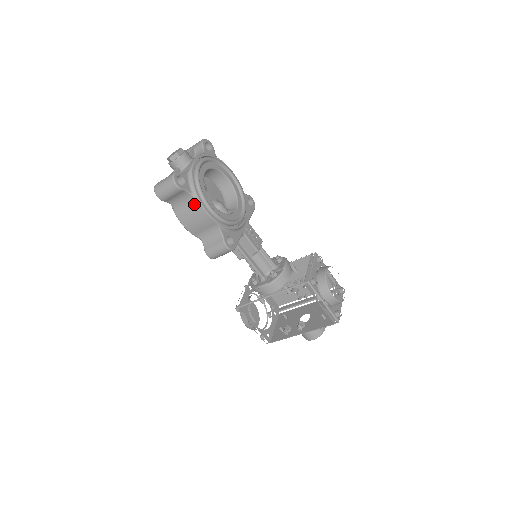
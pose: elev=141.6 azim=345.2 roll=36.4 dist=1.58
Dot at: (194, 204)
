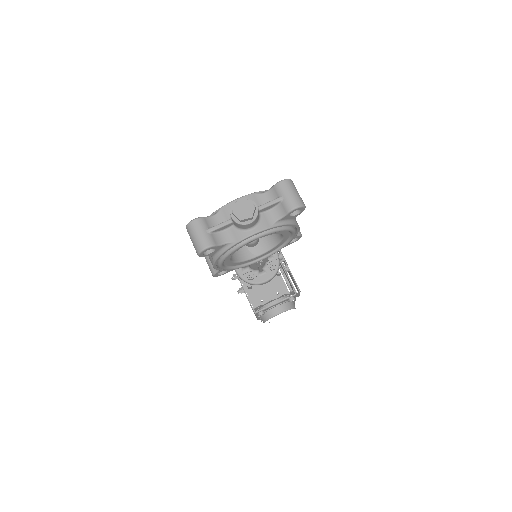
Dot at: (210, 256)
